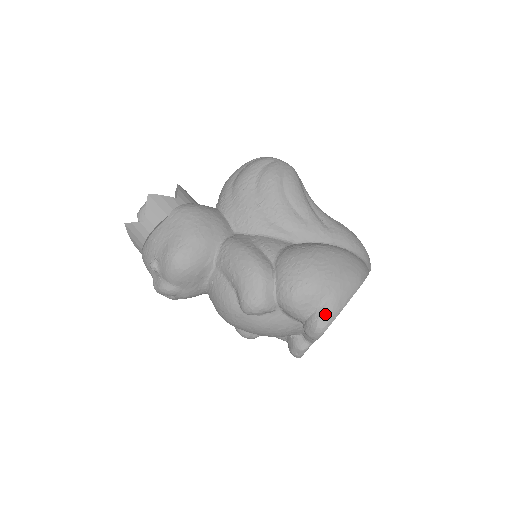
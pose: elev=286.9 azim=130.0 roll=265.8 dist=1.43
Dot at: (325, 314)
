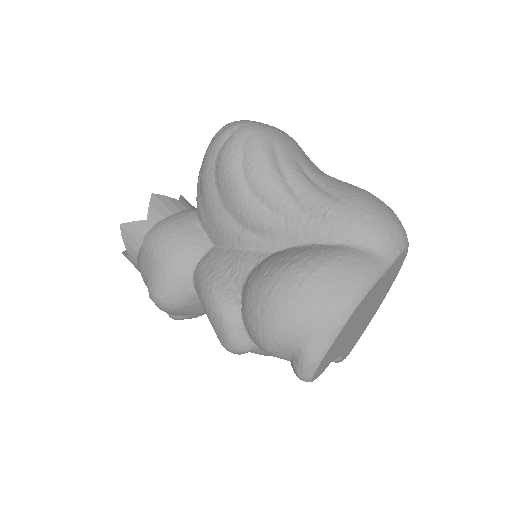
Dot at: (302, 363)
